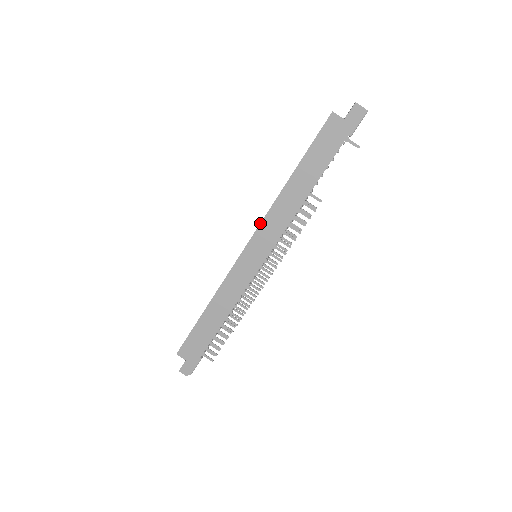
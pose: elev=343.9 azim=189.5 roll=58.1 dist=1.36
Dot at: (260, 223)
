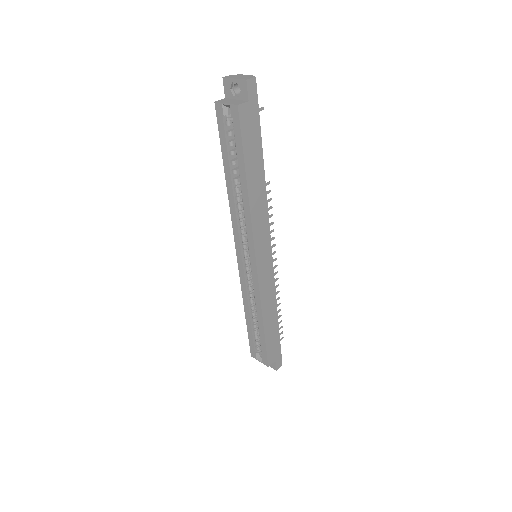
Dot at: (253, 236)
